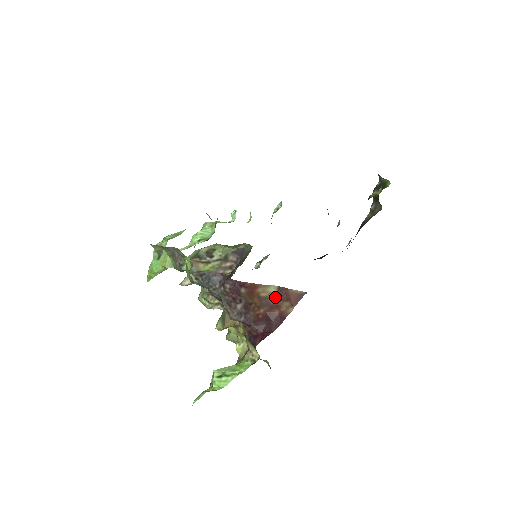
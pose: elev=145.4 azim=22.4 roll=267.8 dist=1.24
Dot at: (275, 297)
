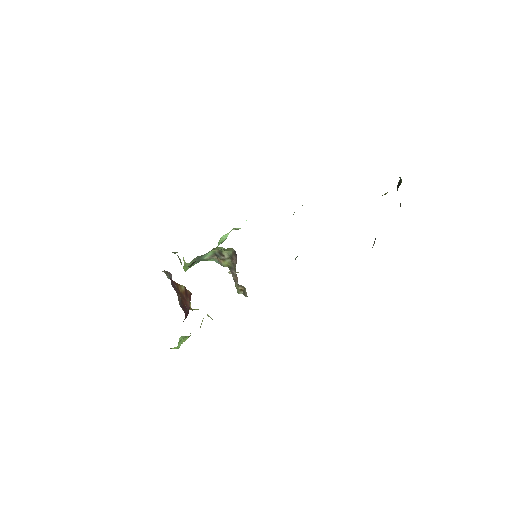
Dot at: (185, 293)
